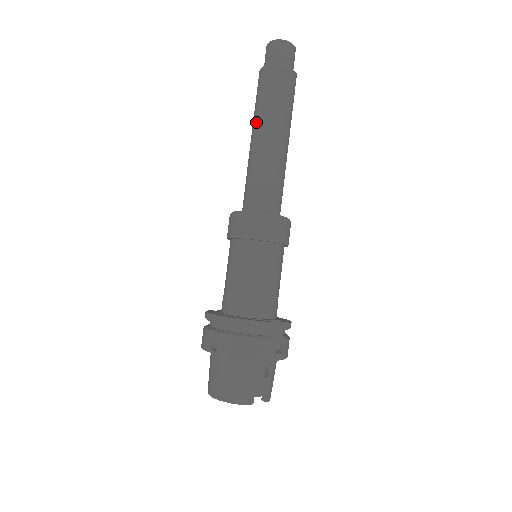
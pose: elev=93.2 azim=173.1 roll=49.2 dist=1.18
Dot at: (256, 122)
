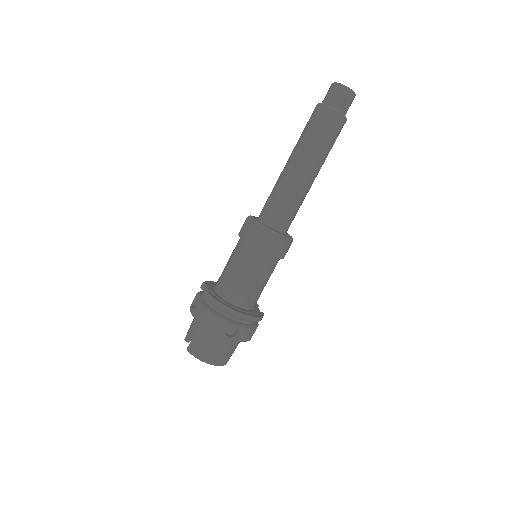
Dot at: (311, 158)
